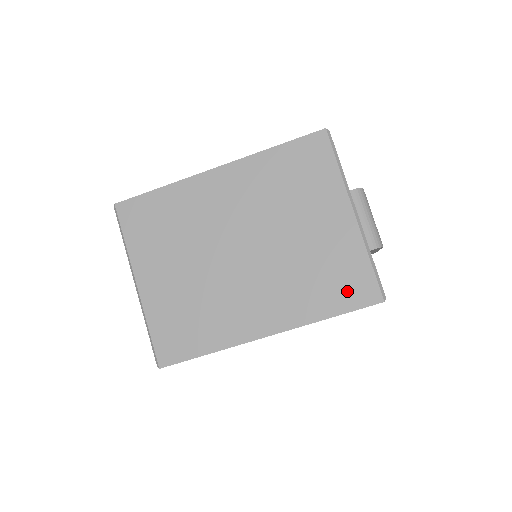
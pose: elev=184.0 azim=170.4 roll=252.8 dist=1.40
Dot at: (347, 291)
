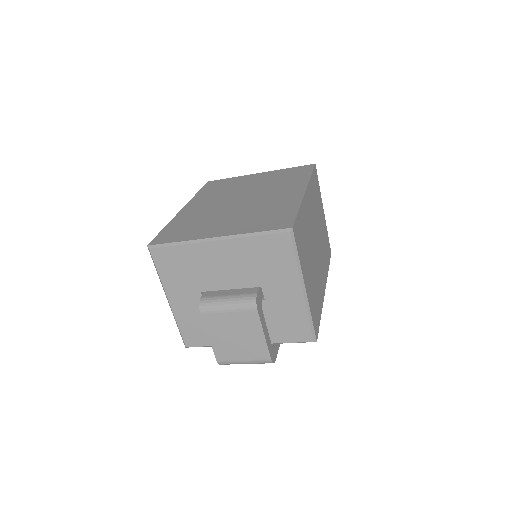
Dot at: (300, 172)
